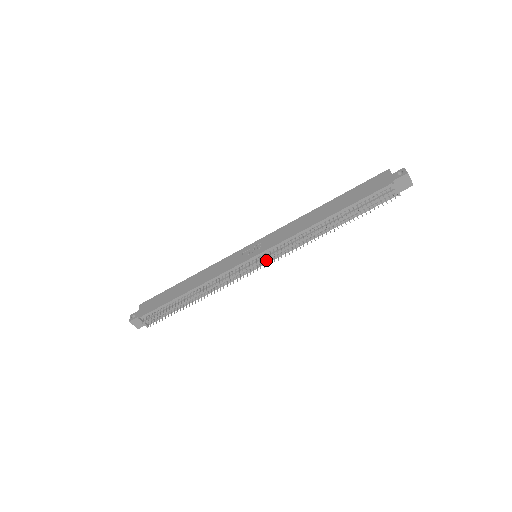
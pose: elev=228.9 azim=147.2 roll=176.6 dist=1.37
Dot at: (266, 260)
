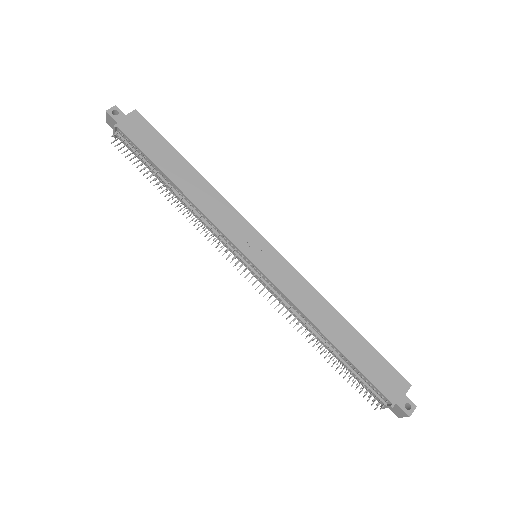
Dot at: occluded
